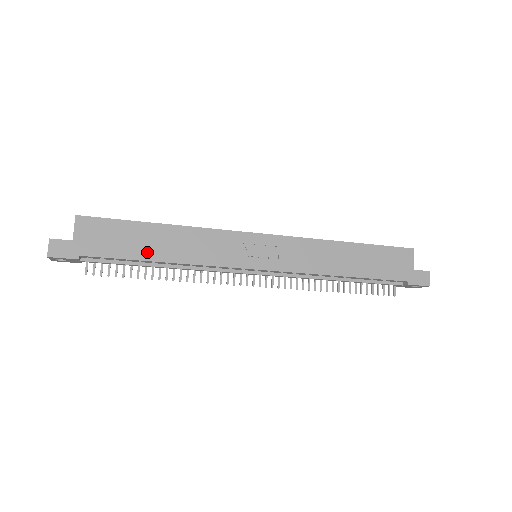
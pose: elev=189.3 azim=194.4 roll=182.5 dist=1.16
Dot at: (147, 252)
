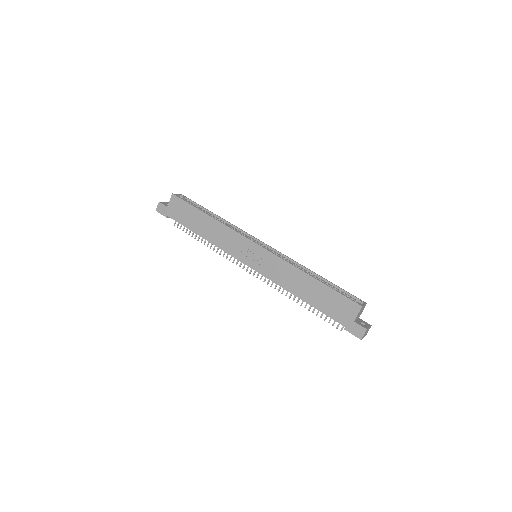
Dot at: (196, 228)
